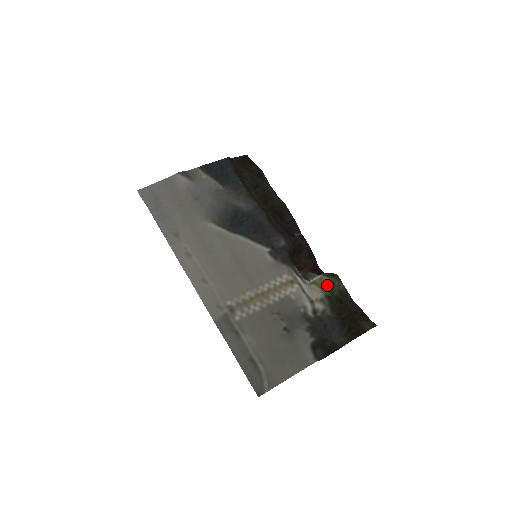
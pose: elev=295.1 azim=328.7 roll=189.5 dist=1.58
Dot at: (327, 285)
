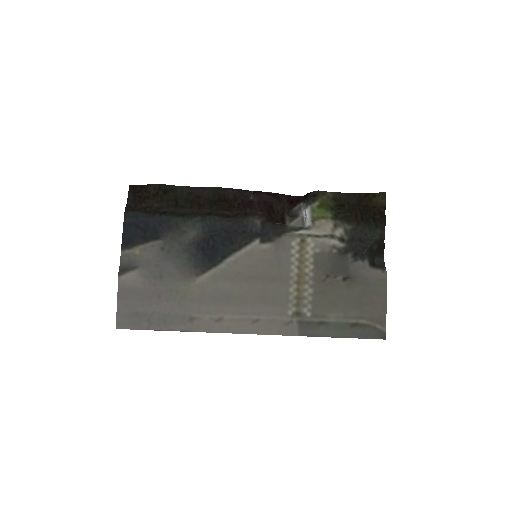
Dot at: (323, 209)
